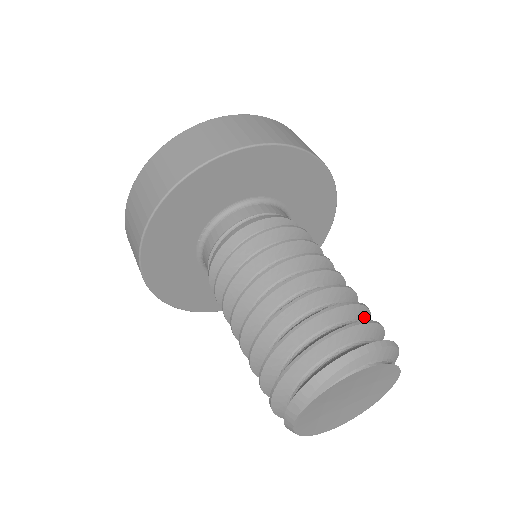
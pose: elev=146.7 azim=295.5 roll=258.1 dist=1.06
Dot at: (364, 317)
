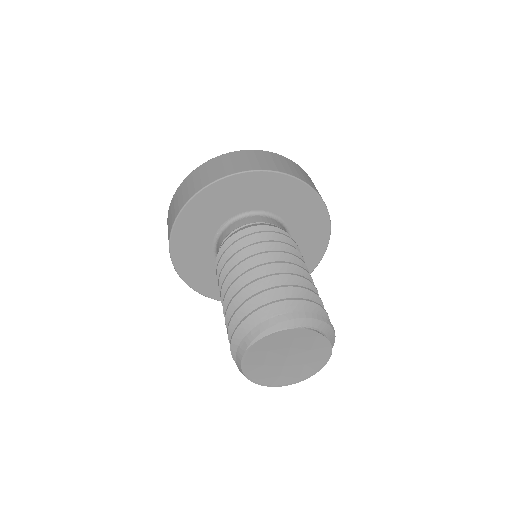
Dot at: occluded
